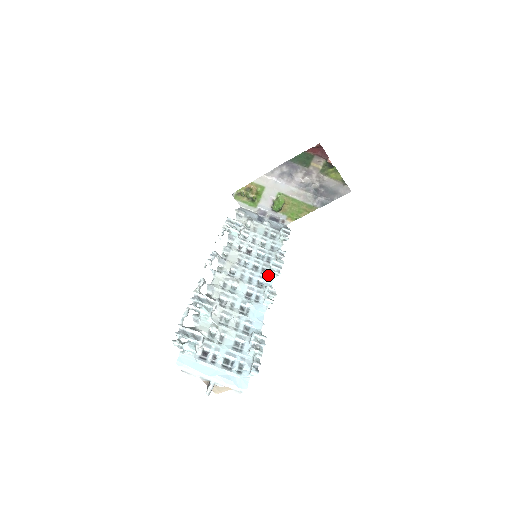
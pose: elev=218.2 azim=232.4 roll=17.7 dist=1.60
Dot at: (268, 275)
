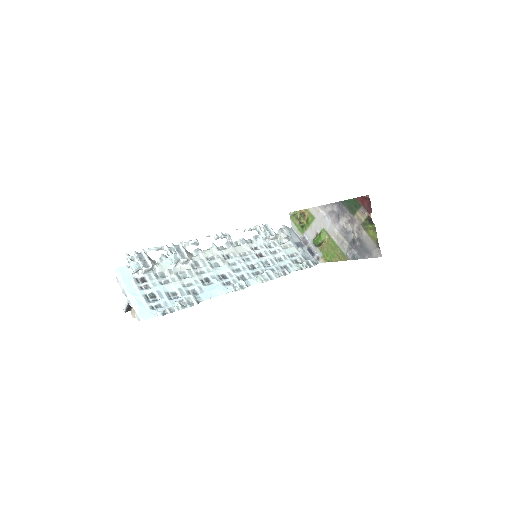
Dot at: (256, 277)
